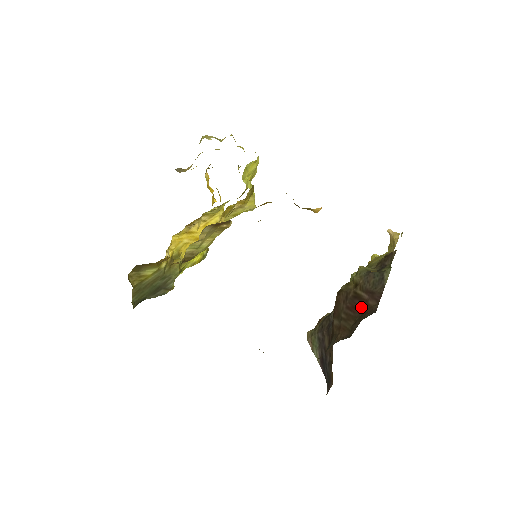
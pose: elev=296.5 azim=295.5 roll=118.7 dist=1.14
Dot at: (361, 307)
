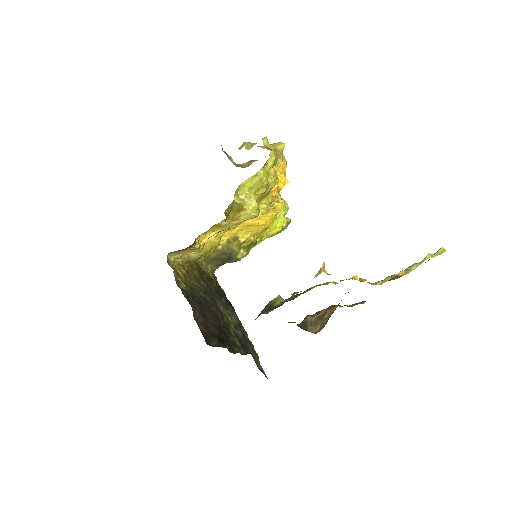
Dot at: occluded
